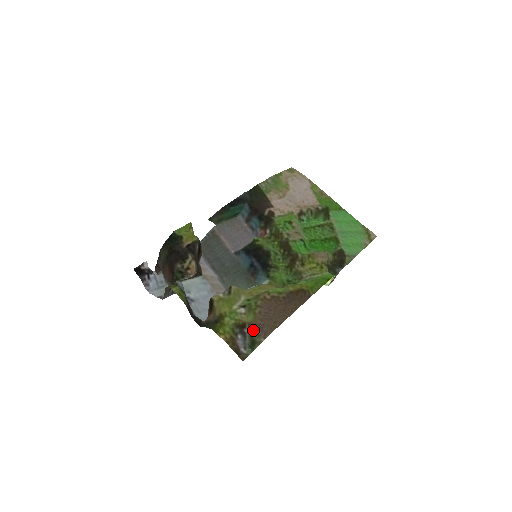
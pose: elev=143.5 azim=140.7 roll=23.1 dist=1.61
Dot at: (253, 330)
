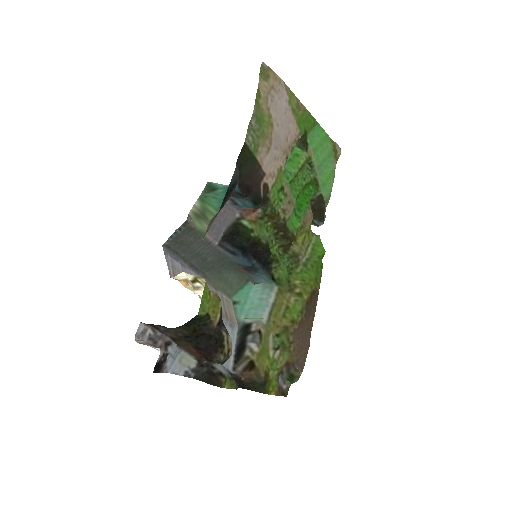
Dot at: (291, 367)
